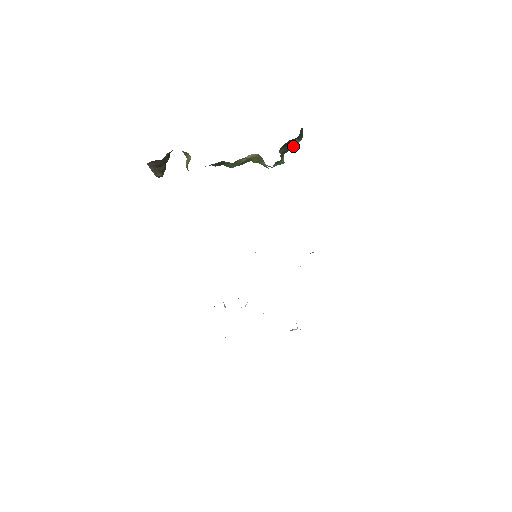
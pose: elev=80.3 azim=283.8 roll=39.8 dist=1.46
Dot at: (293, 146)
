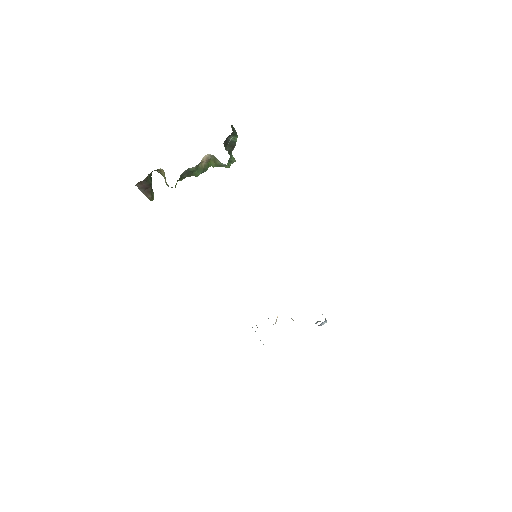
Dot at: (234, 144)
